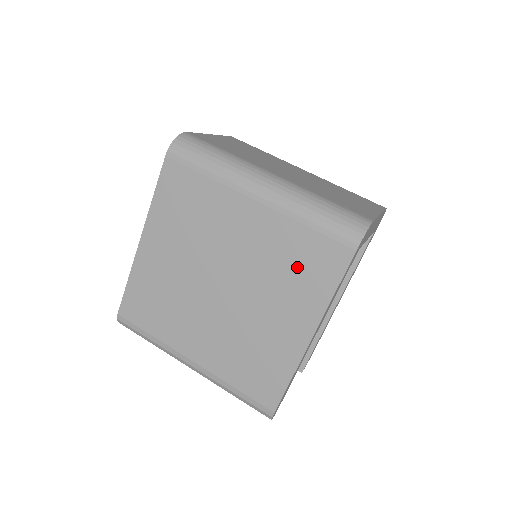
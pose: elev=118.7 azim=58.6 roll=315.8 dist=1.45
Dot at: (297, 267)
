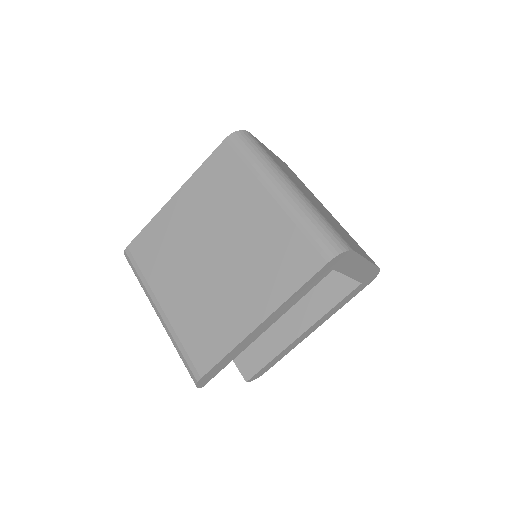
Dot at: (277, 259)
